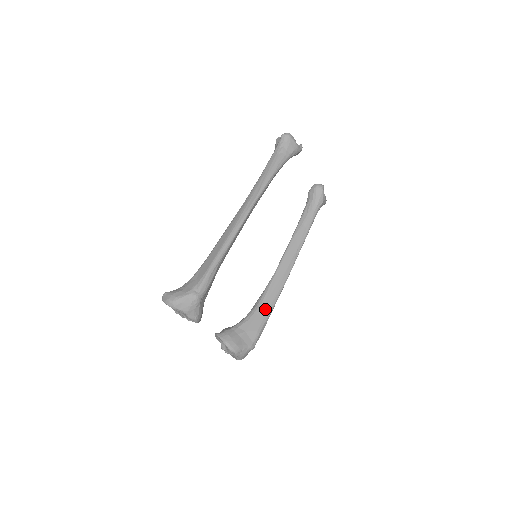
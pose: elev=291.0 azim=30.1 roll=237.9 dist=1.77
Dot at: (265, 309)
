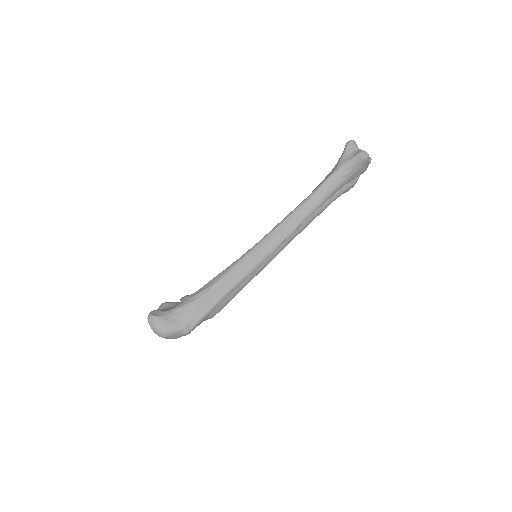
Dot at: (239, 287)
